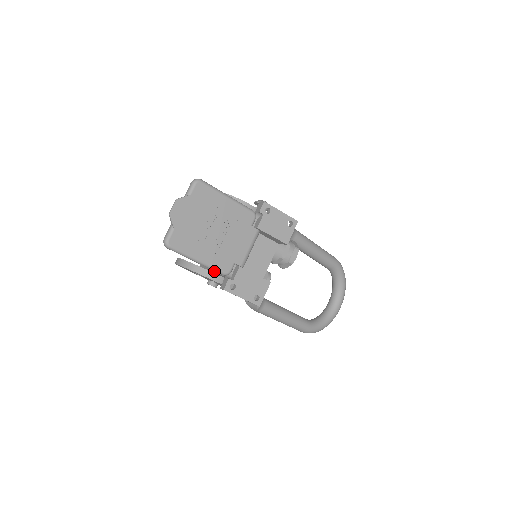
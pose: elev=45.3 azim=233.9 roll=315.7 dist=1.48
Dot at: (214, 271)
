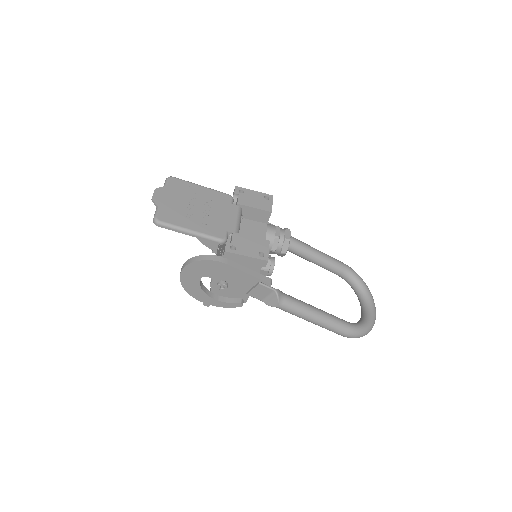
Dot at: occluded
